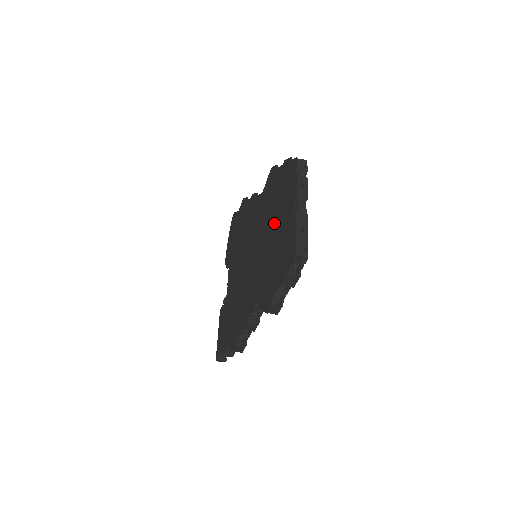
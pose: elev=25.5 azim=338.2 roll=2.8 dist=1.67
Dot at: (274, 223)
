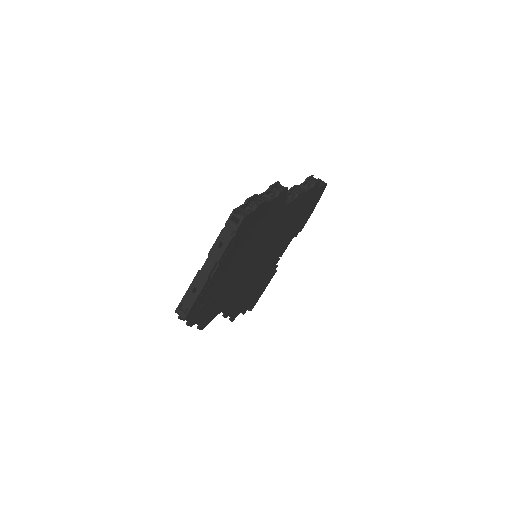
Dot at: occluded
